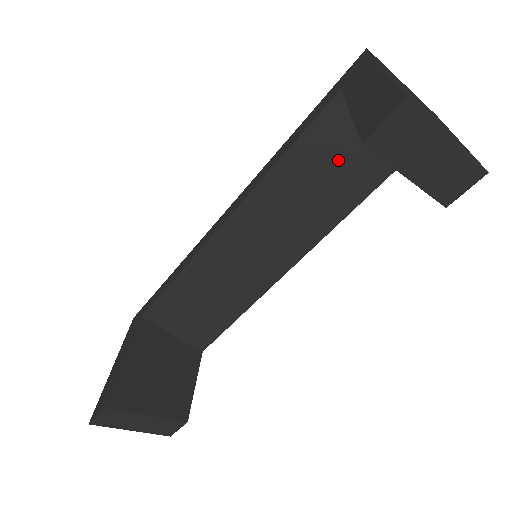
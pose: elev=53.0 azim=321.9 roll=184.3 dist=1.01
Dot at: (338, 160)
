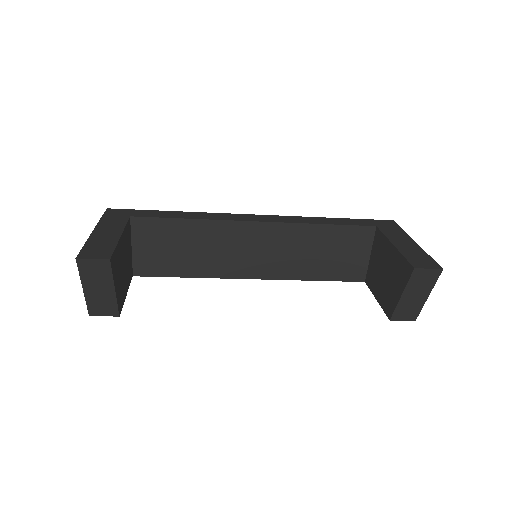
Dot at: (340, 252)
